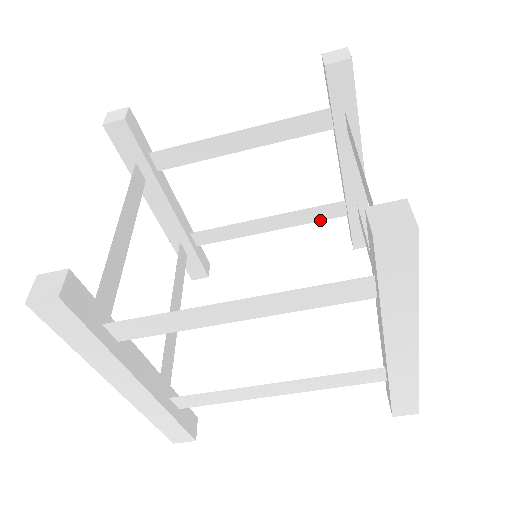
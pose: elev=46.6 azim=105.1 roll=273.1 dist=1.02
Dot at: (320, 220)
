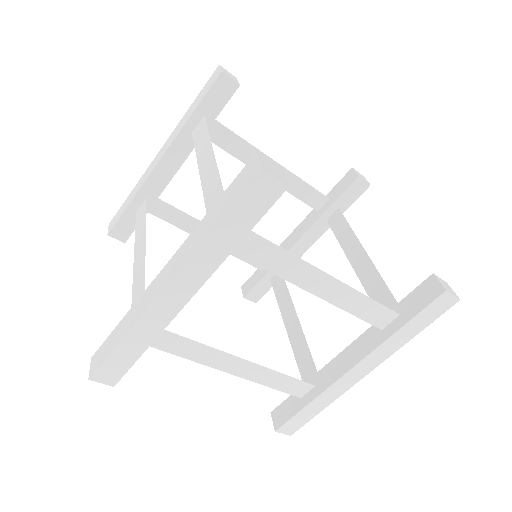
Dot at: (245, 261)
